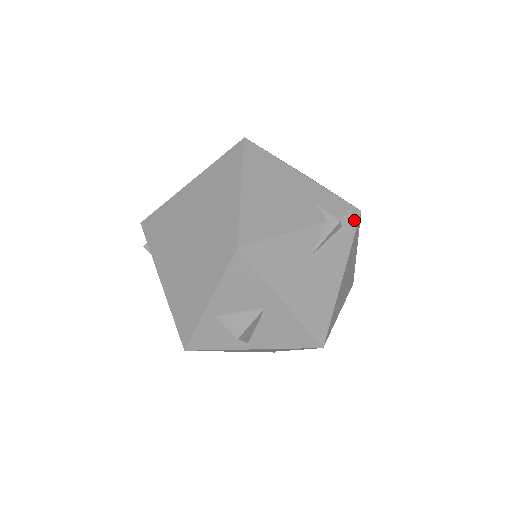
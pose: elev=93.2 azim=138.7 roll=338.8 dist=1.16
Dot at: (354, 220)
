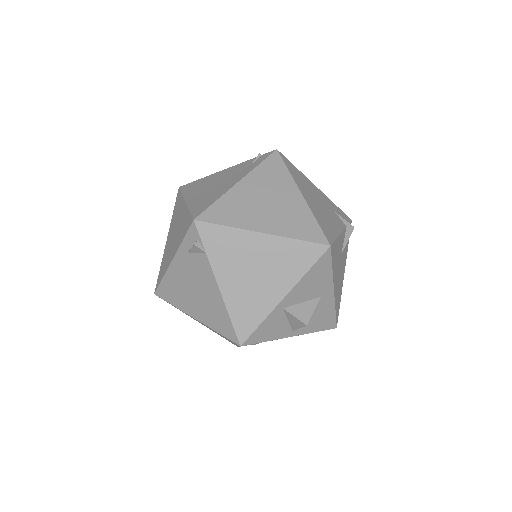
Dot at: occluded
